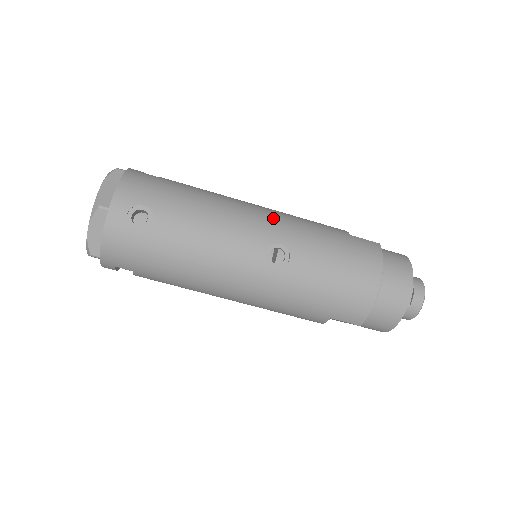
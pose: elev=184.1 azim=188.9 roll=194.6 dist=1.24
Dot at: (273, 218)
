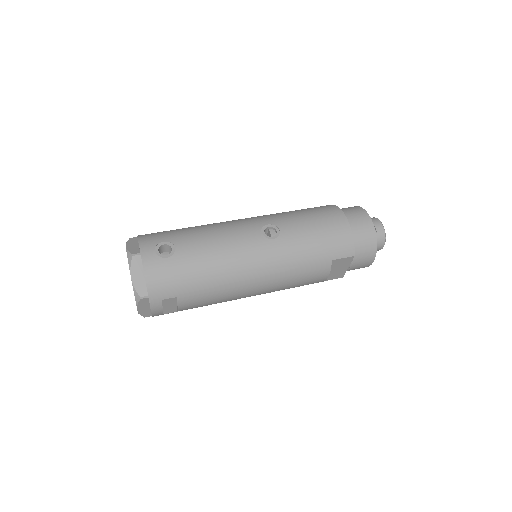
Dot at: (253, 217)
